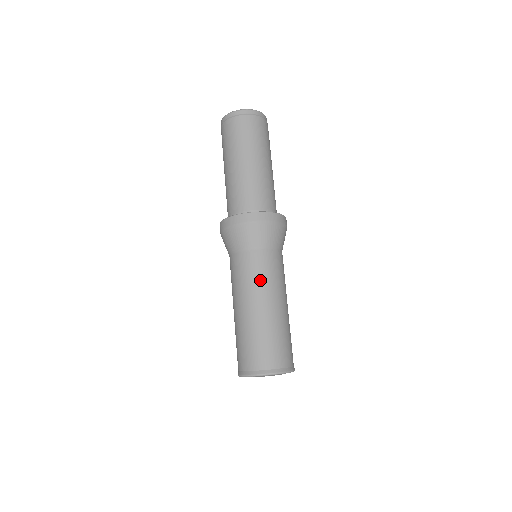
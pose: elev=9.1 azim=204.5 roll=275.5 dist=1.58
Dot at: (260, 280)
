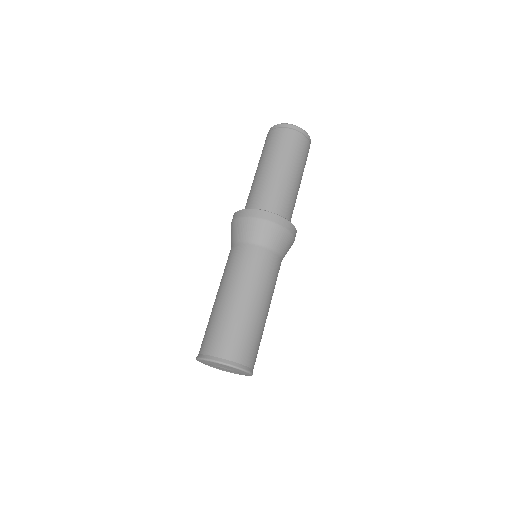
Dot at: (267, 281)
